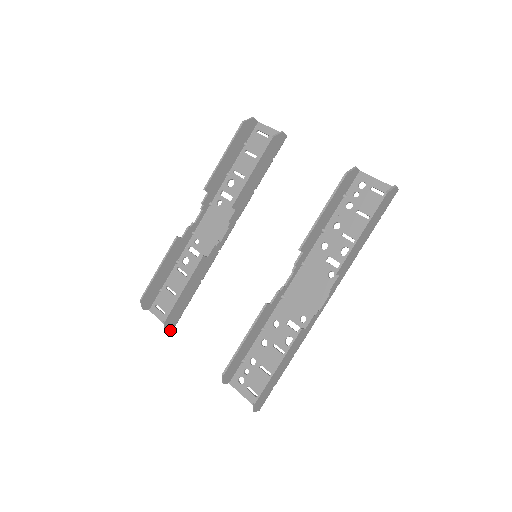
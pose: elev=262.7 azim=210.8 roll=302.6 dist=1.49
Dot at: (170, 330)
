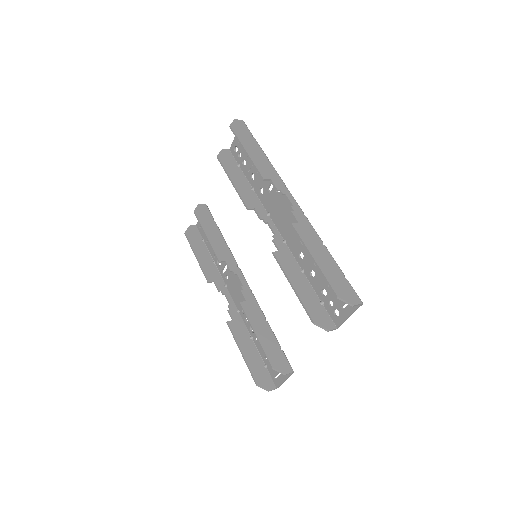
Dot at: (290, 372)
